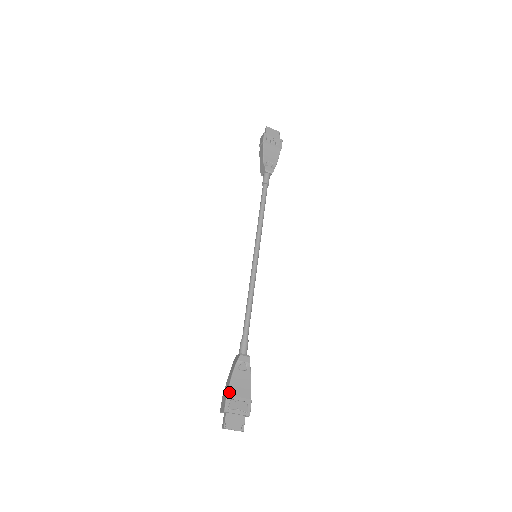
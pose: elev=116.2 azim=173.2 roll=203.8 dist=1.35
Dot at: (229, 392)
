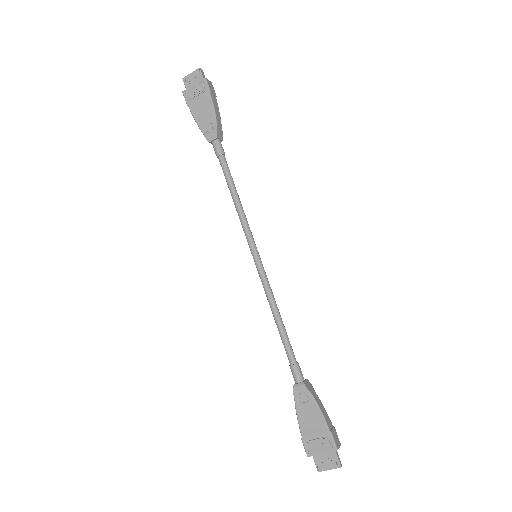
Dot at: (302, 434)
